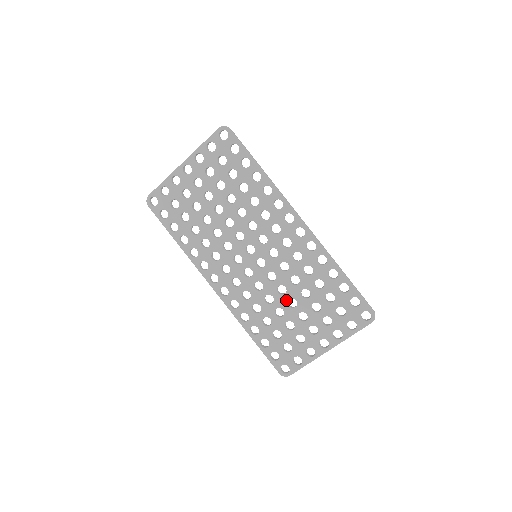
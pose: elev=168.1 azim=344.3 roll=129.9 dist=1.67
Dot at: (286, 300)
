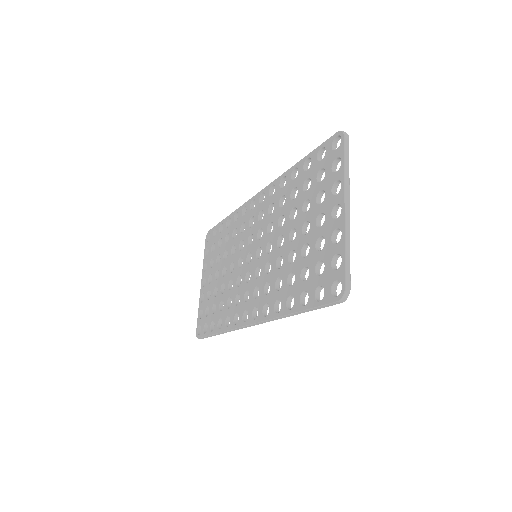
Dot at: (288, 241)
